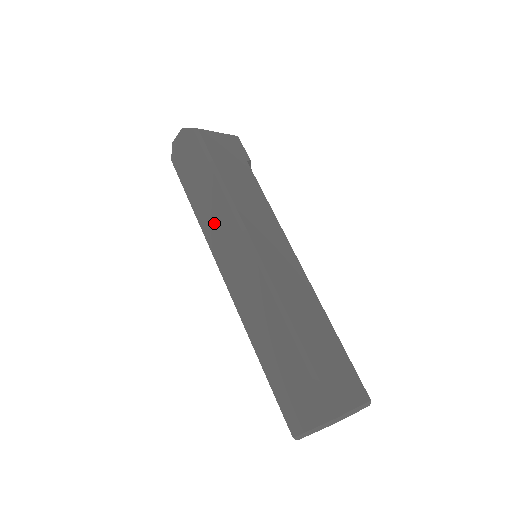
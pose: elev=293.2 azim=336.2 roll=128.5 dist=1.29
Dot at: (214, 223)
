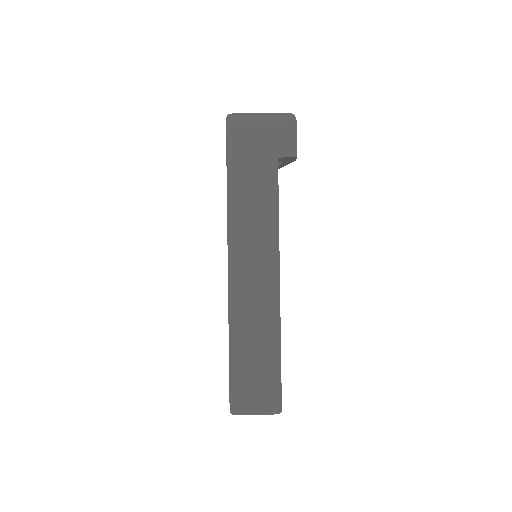
Dot at: occluded
